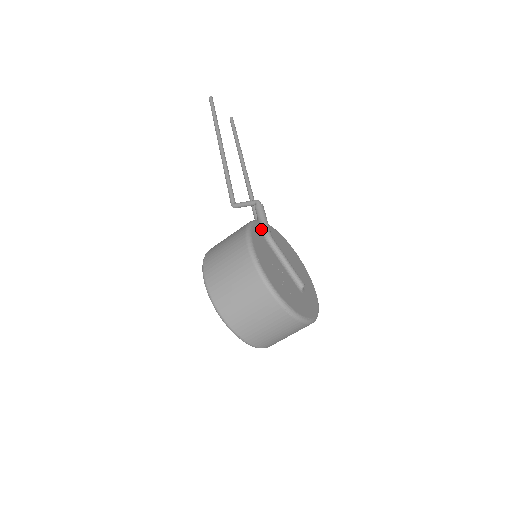
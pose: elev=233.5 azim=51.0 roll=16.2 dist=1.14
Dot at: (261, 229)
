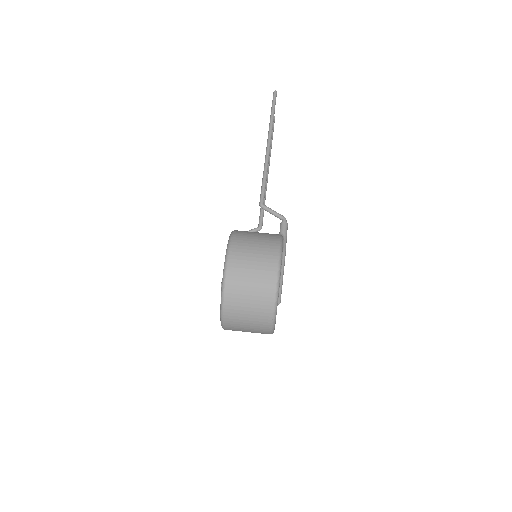
Dot at: occluded
